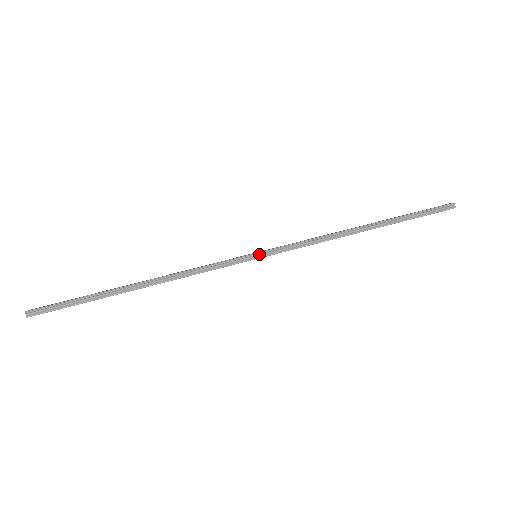
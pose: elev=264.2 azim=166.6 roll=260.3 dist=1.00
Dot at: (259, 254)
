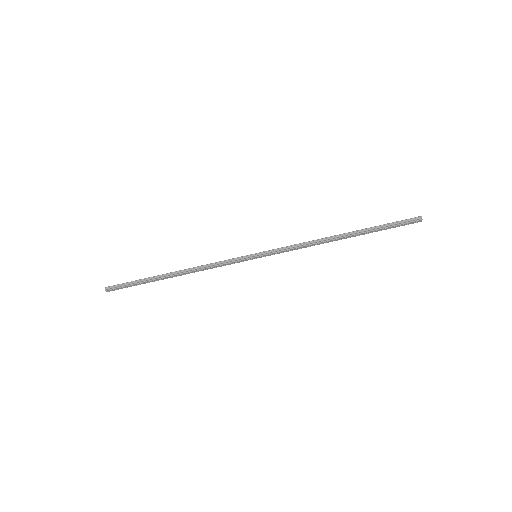
Dot at: (258, 254)
